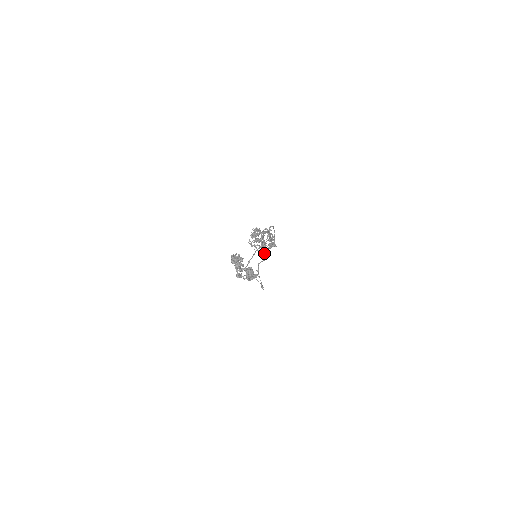
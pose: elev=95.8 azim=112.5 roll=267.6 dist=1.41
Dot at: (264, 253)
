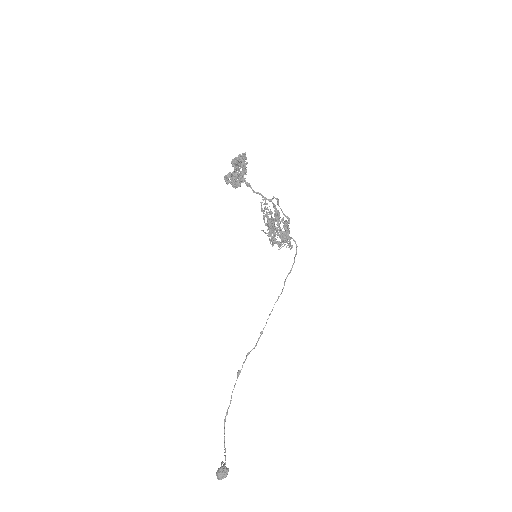
Dot at: (268, 221)
